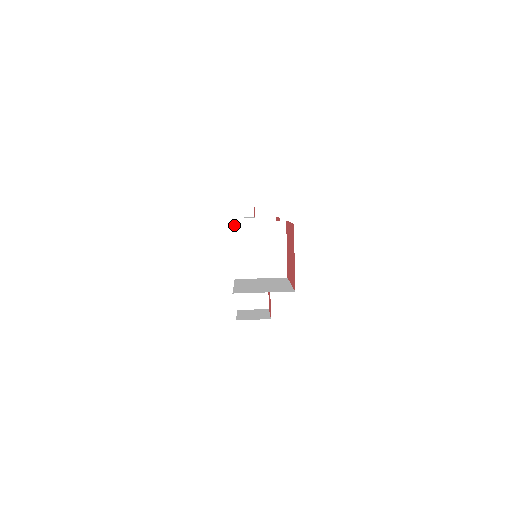
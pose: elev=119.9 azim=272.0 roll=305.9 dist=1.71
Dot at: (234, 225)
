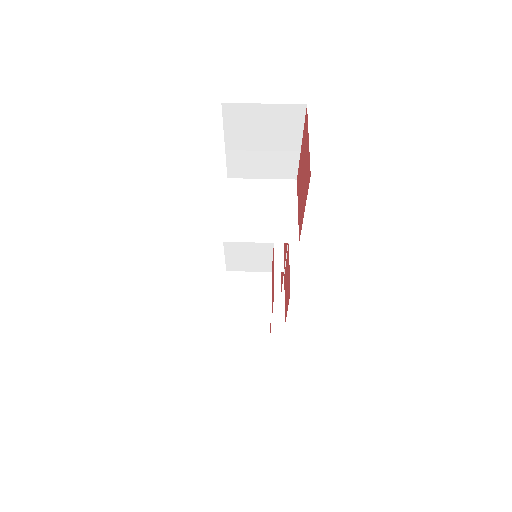
Dot at: (229, 181)
